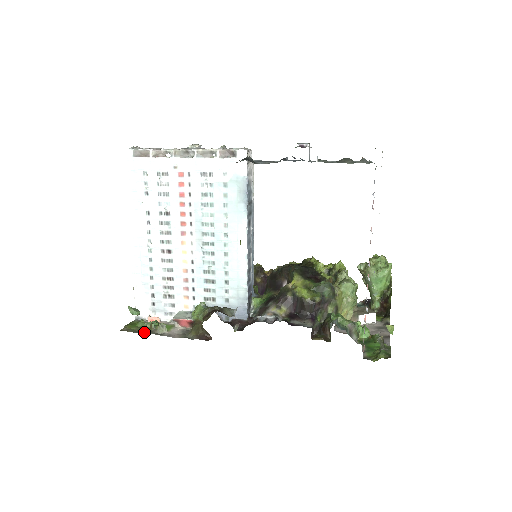
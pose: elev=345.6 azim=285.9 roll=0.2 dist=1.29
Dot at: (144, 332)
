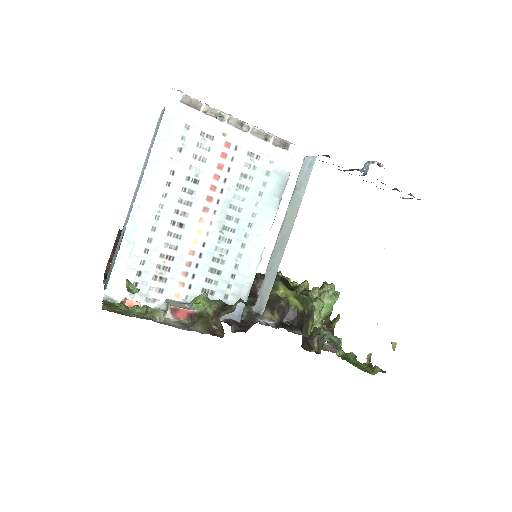
Dot at: (138, 317)
